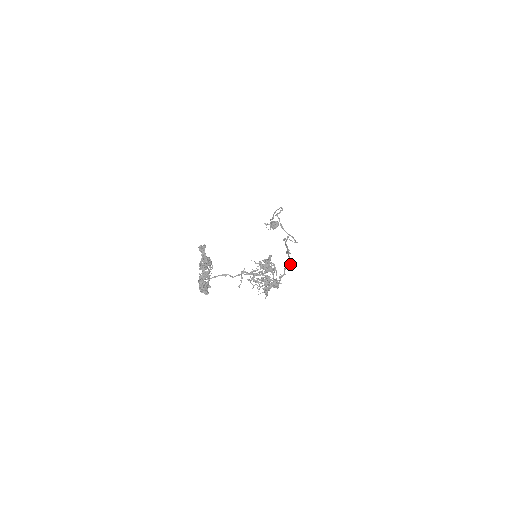
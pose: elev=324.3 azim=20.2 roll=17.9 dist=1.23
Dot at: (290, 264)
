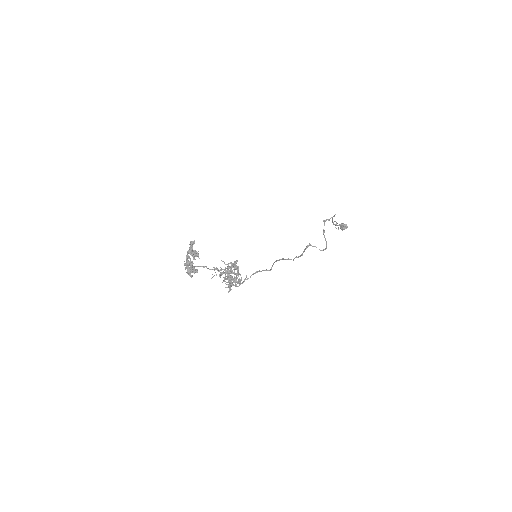
Dot at: (266, 270)
